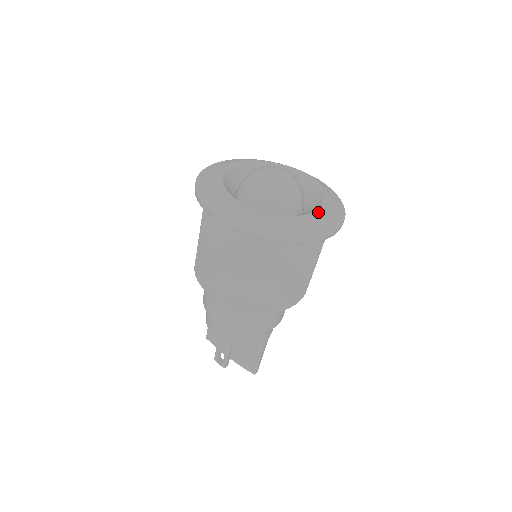
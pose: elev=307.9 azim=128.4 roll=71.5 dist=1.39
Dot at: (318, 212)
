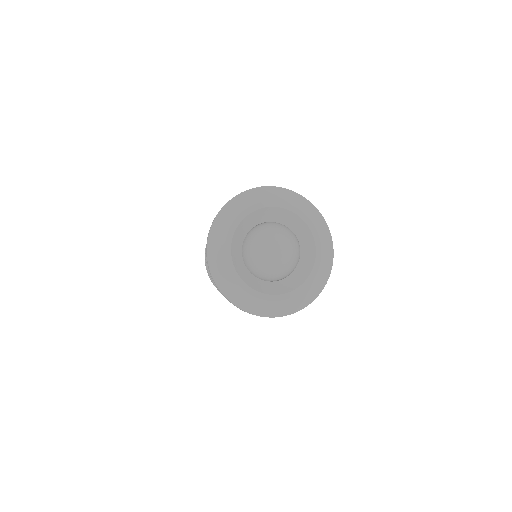
Dot at: (294, 293)
